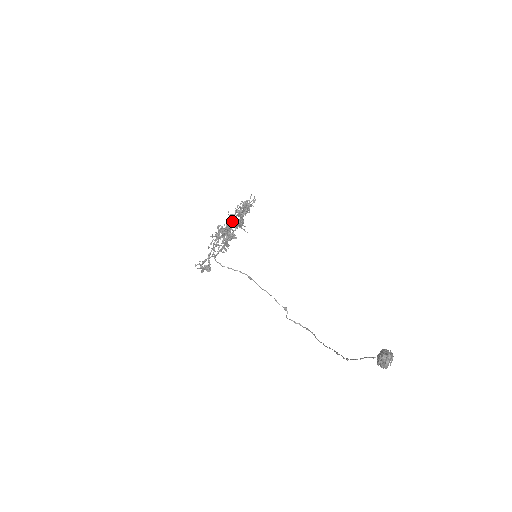
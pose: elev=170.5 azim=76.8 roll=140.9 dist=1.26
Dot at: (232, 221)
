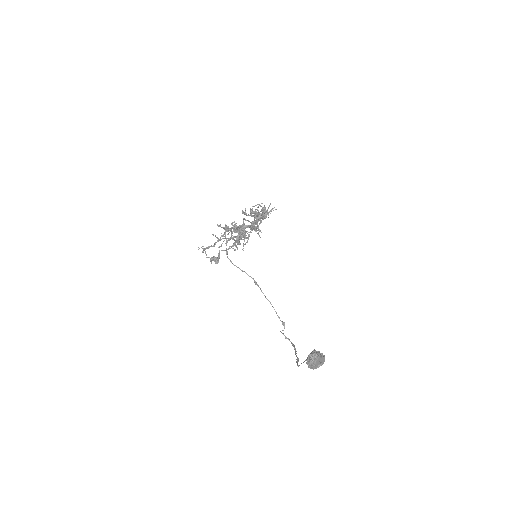
Dot at: (244, 219)
